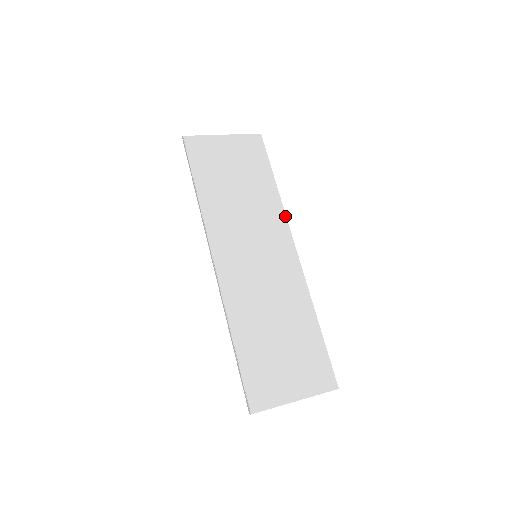
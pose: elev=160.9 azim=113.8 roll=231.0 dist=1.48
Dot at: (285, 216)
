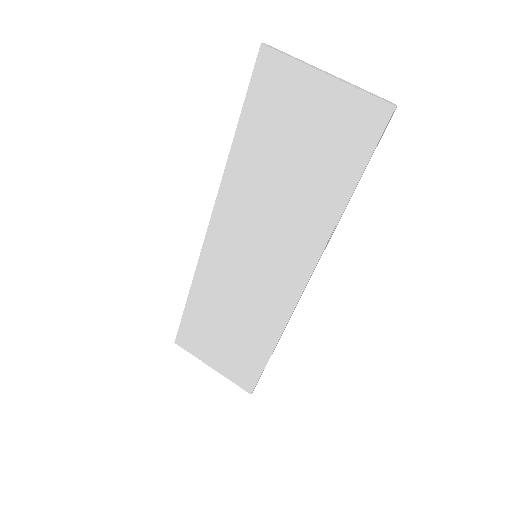
Dot at: (324, 246)
